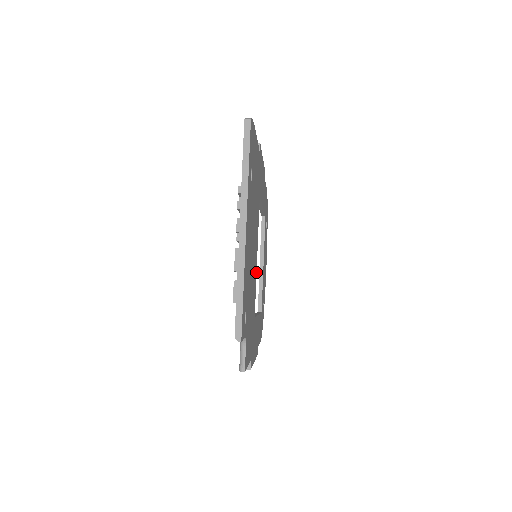
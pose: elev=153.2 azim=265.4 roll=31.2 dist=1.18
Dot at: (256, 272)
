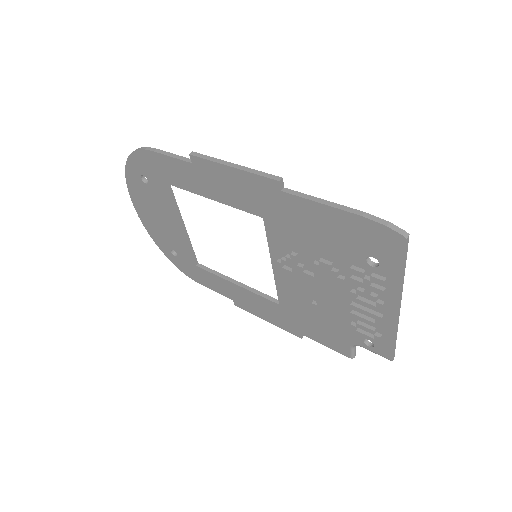
Dot at: occluded
